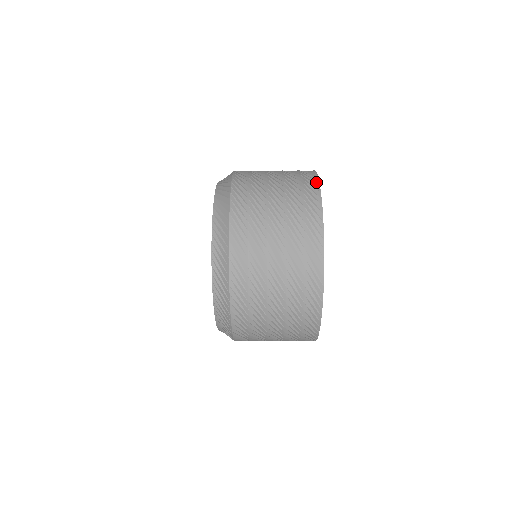
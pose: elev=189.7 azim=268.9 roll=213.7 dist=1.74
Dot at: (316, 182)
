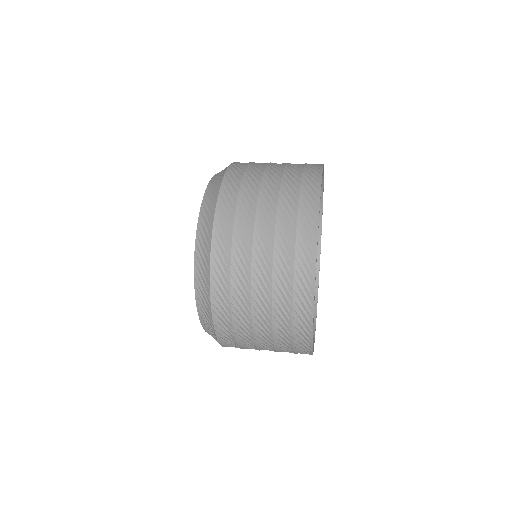
Dot at: (320, 165)
